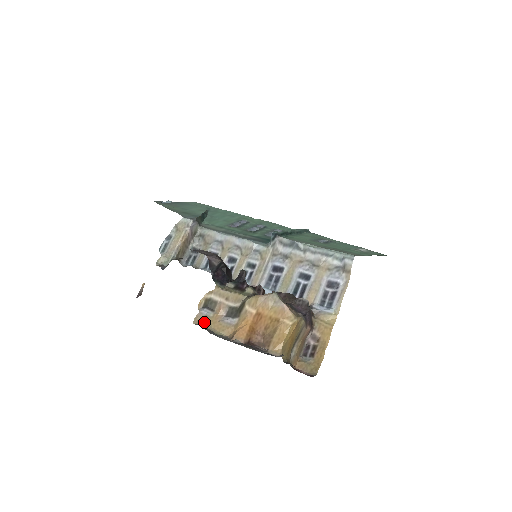
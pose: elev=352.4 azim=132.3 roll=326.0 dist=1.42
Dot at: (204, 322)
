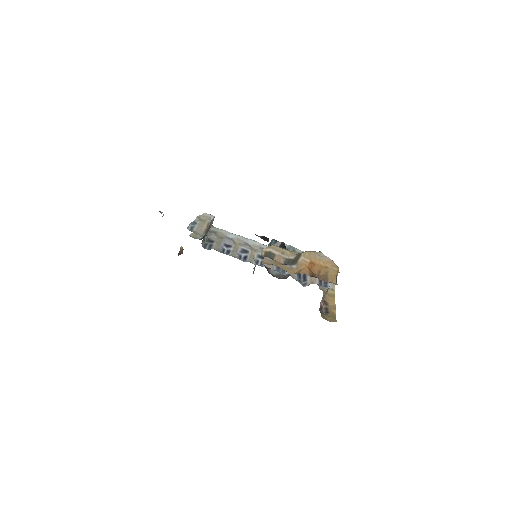
Dot at: (271, 264)
